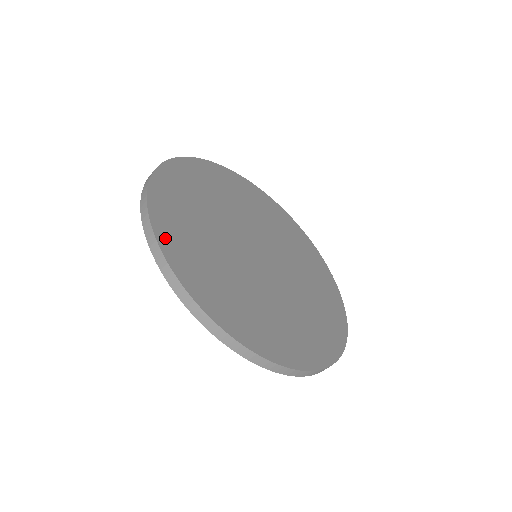
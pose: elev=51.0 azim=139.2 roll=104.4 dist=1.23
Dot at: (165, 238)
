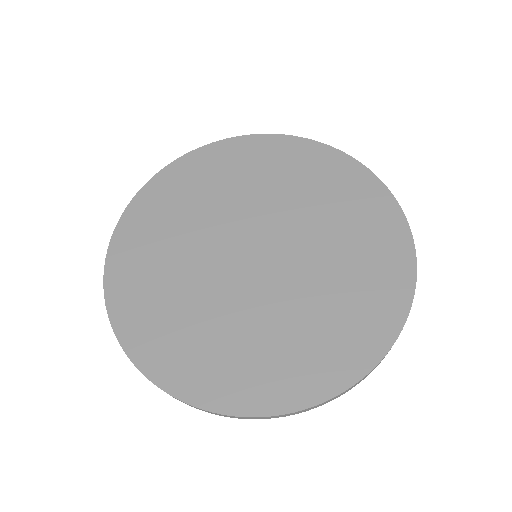
Dot at: (129, 222)
